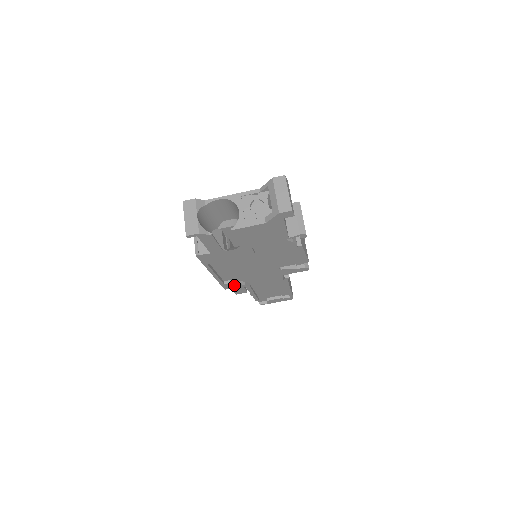
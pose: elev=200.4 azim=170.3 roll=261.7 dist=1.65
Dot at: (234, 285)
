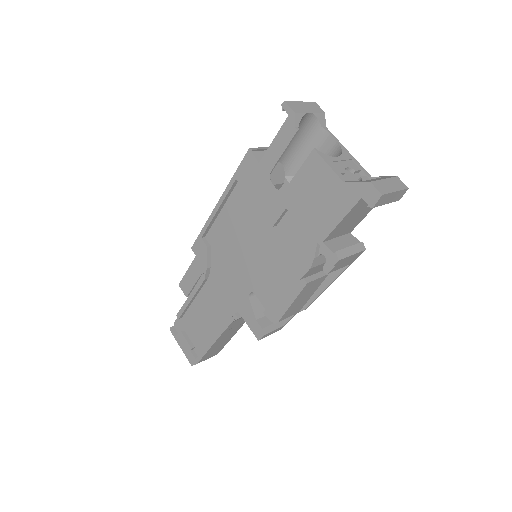
Dot at: (203, 253)
